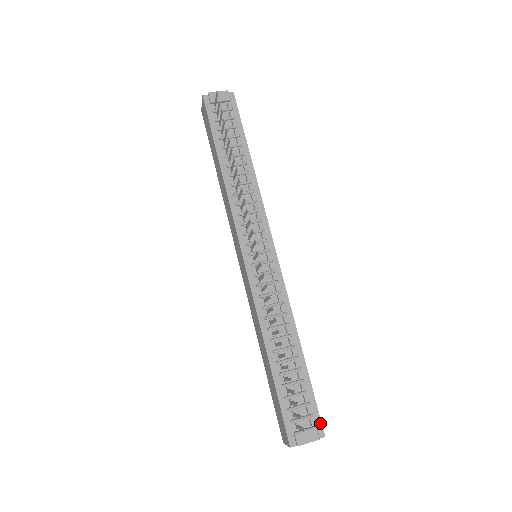
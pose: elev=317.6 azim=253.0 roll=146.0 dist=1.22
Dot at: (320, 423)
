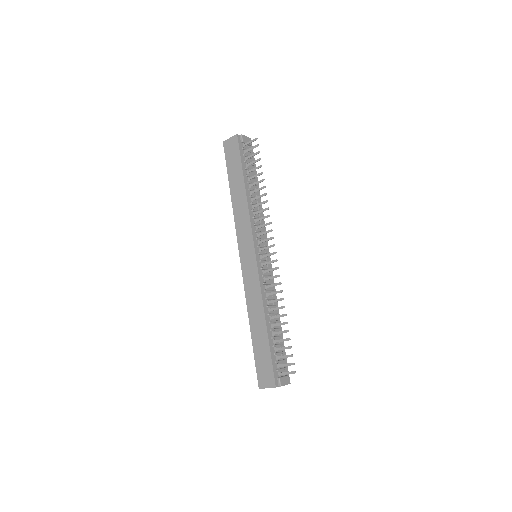
Dot at: (288, 374)
